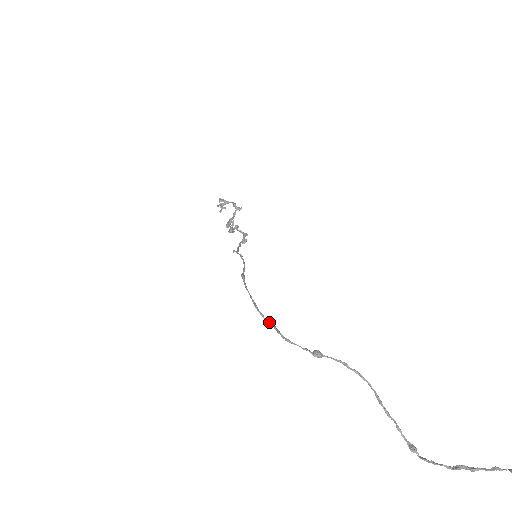
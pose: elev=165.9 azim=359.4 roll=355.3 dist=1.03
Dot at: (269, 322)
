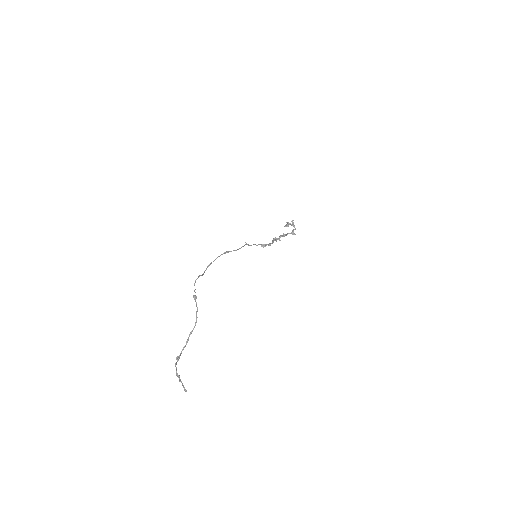
Dot at: (203, 273)
